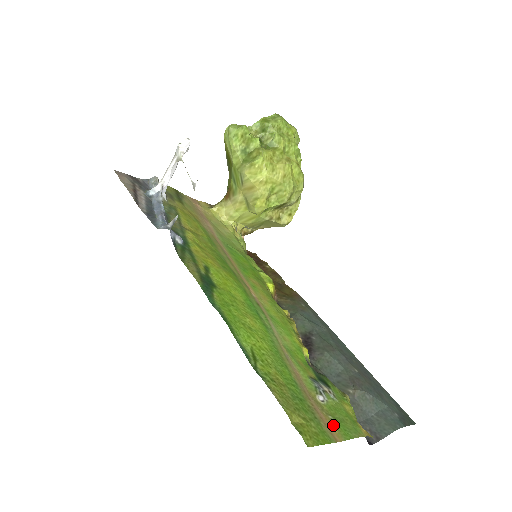
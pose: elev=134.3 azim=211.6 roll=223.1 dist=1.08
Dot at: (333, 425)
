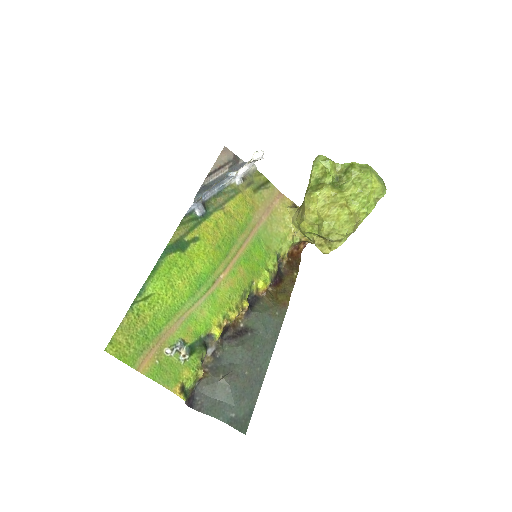
Dot at: (151, 365)
